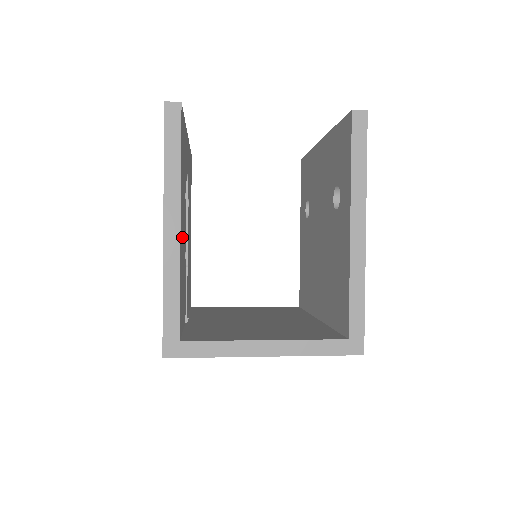
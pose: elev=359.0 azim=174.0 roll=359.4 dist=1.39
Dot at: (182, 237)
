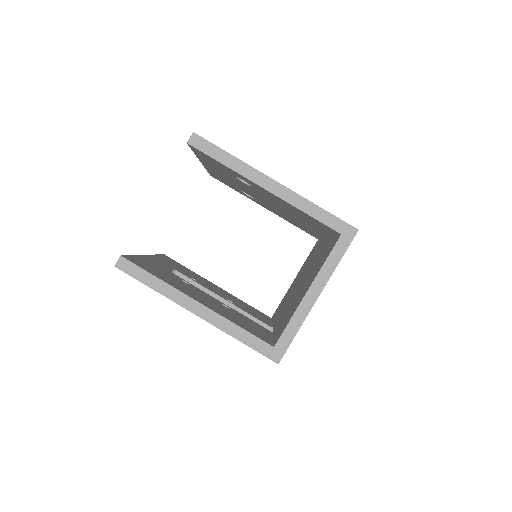
Dot at: (209, 304)
